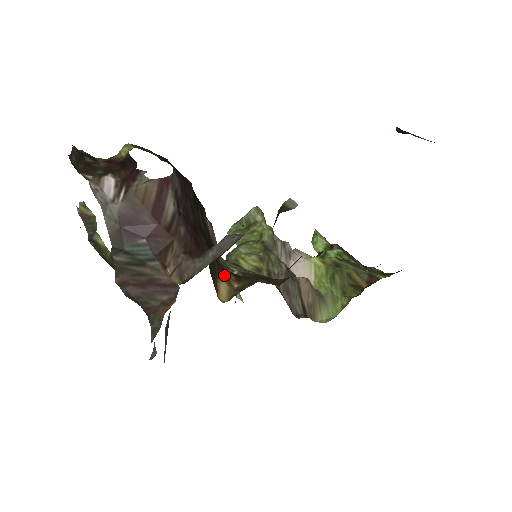
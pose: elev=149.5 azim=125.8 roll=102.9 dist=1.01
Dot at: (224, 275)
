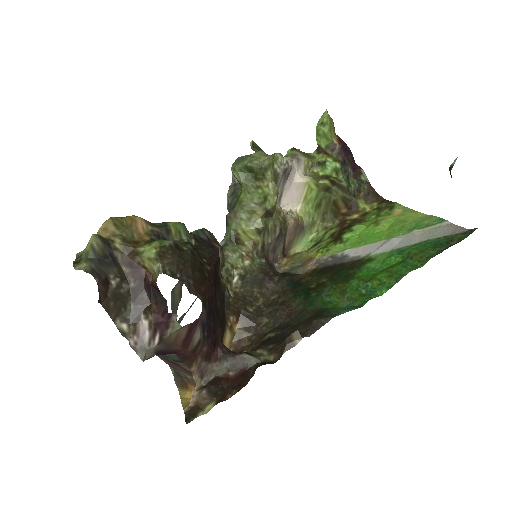
Dot at: (229, 324)
